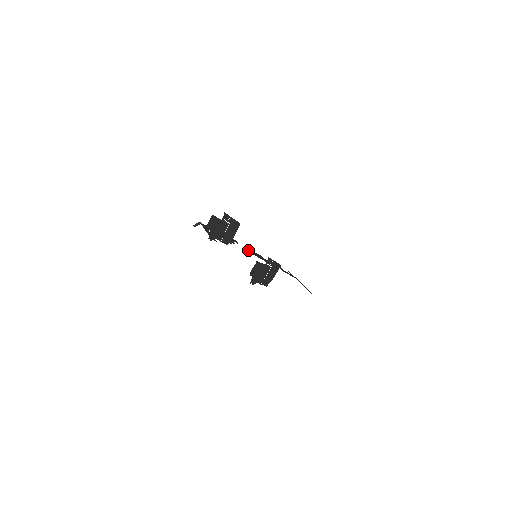
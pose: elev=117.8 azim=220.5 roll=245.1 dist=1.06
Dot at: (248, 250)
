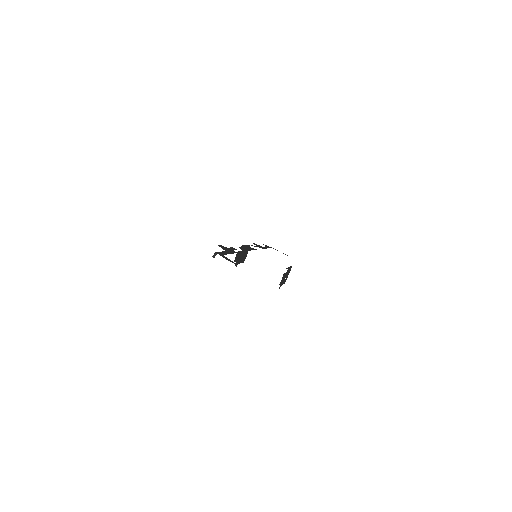
Dot at: (241, 249)
